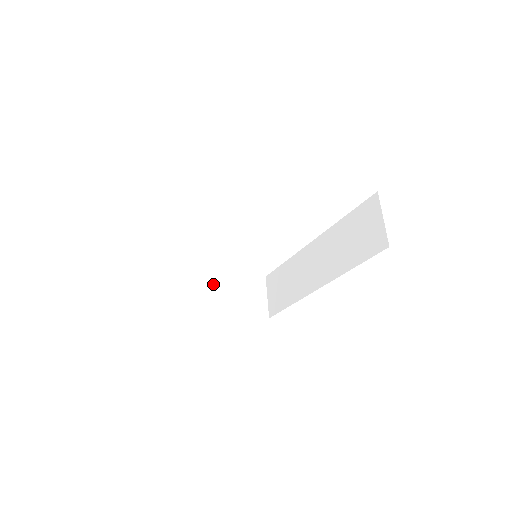
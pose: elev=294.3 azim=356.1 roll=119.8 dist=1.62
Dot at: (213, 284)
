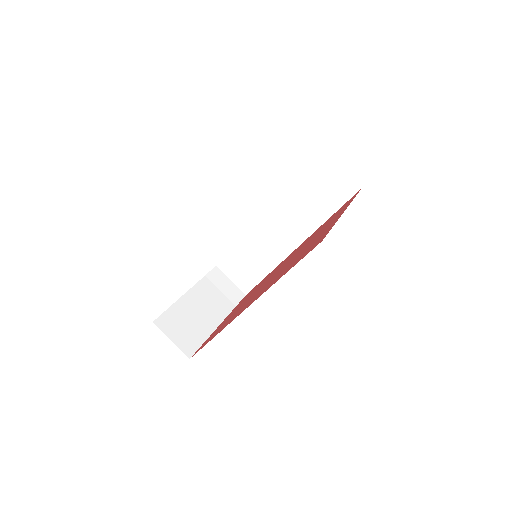
Dot at: (197, 303)
